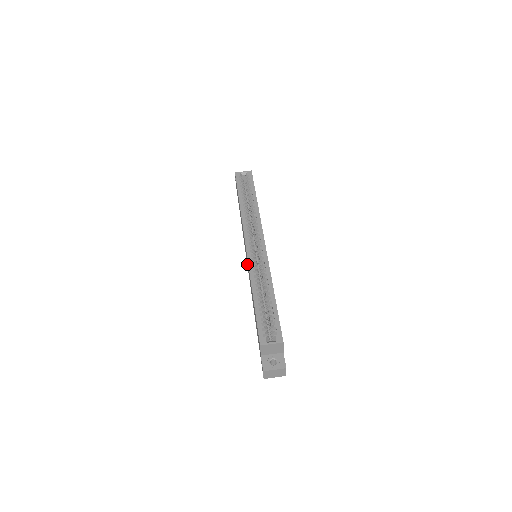
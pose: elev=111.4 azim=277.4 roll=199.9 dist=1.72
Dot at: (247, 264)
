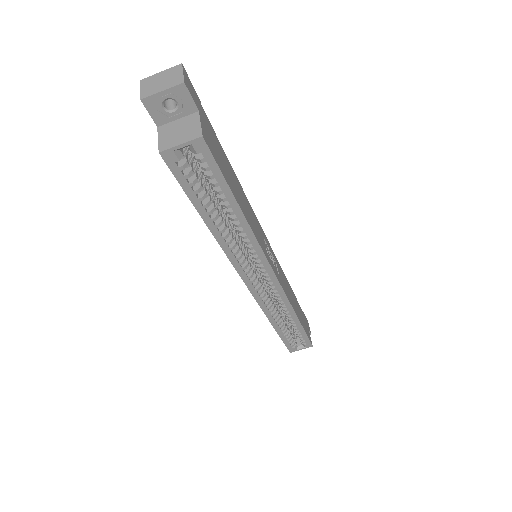
Dot at: occluded
